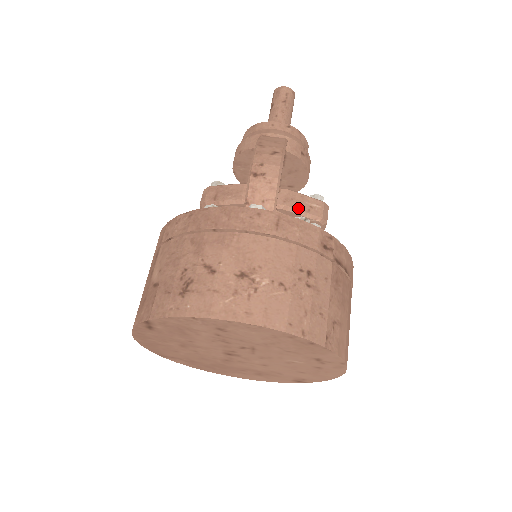
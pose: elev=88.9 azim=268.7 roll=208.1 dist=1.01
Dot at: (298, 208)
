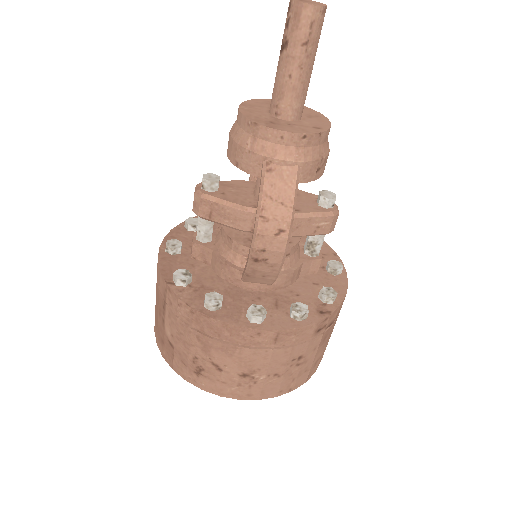
Dot at: (303, 234)
